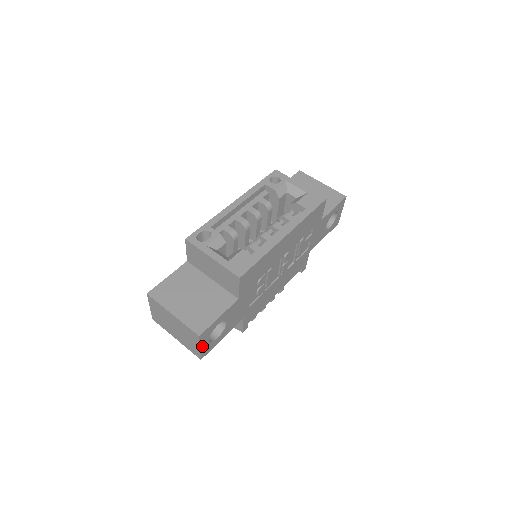
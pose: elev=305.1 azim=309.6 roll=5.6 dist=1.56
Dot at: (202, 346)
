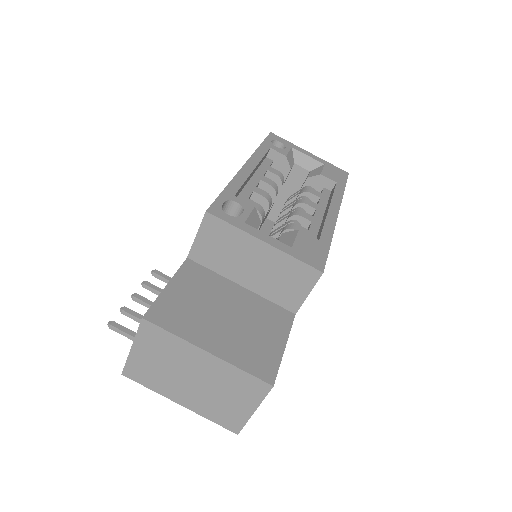
Dot at: (255, 407)
